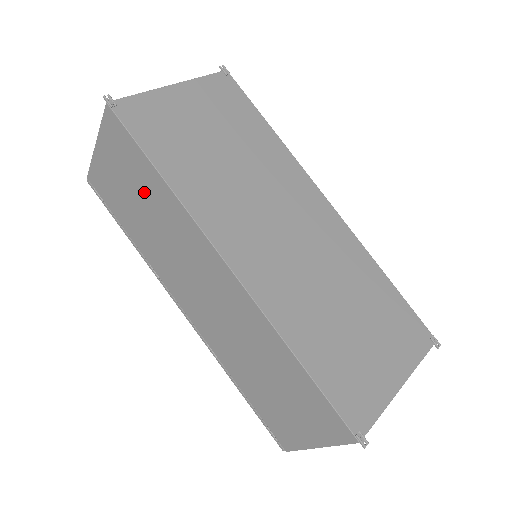
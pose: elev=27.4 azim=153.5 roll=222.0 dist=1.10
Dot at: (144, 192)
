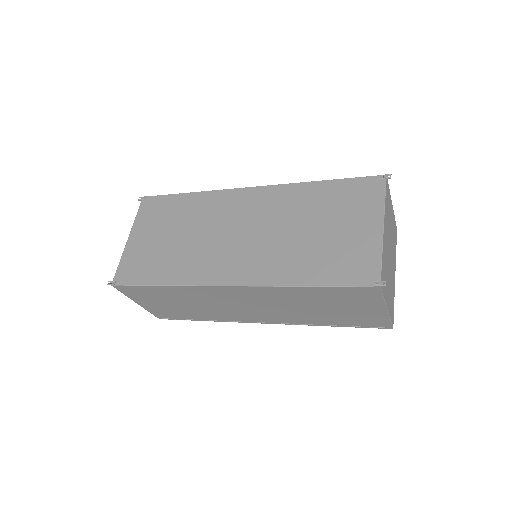
Dot at: (171, 298)
